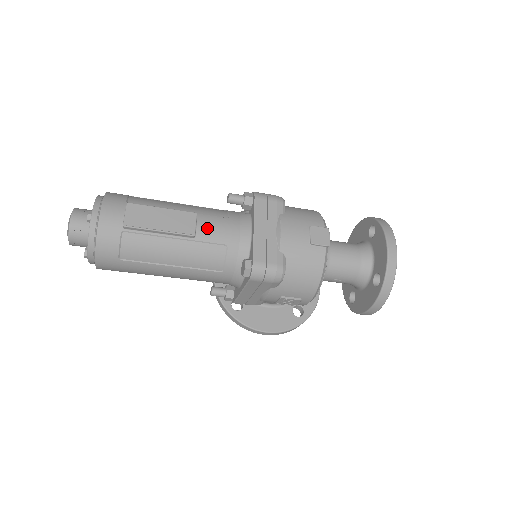
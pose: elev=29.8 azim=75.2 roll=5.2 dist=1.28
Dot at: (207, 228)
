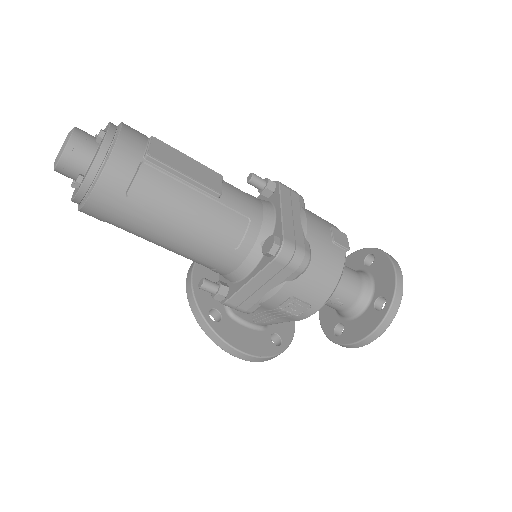
Dot at: (232, 194)
